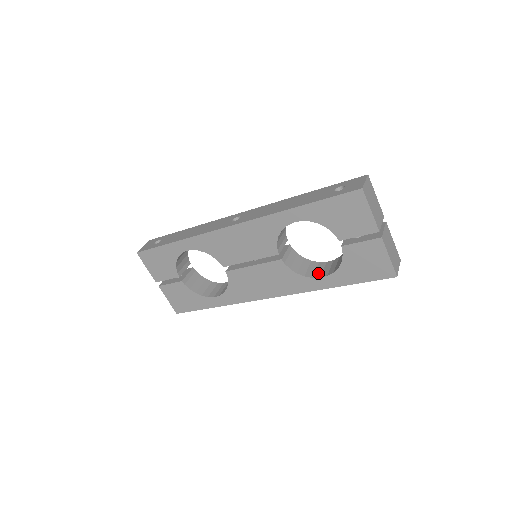
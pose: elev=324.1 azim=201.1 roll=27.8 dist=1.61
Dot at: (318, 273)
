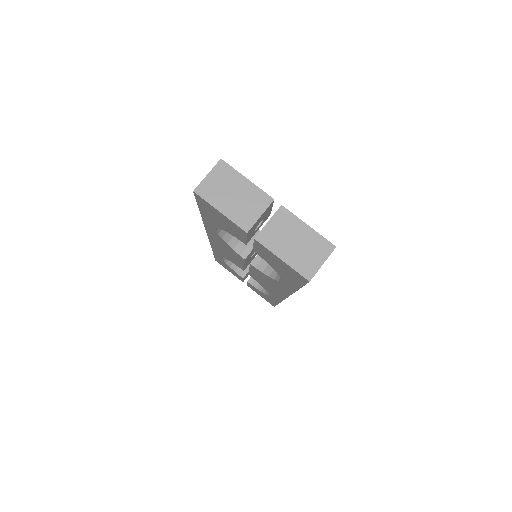
Dot at: occluded
